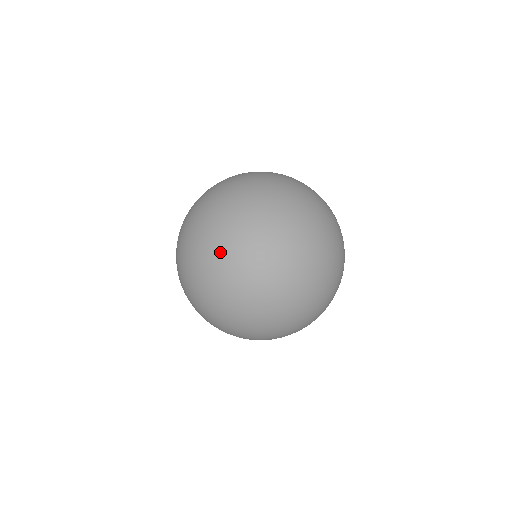
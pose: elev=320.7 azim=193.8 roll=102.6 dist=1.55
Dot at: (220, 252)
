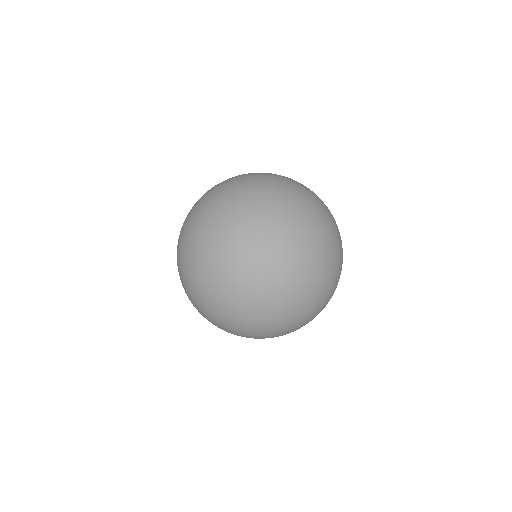
Dot at: (301, 299)
